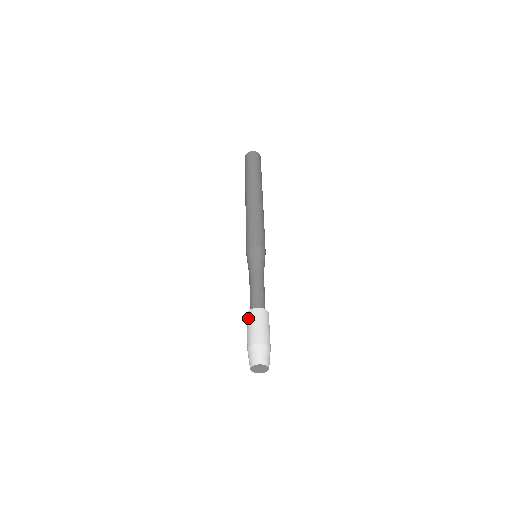
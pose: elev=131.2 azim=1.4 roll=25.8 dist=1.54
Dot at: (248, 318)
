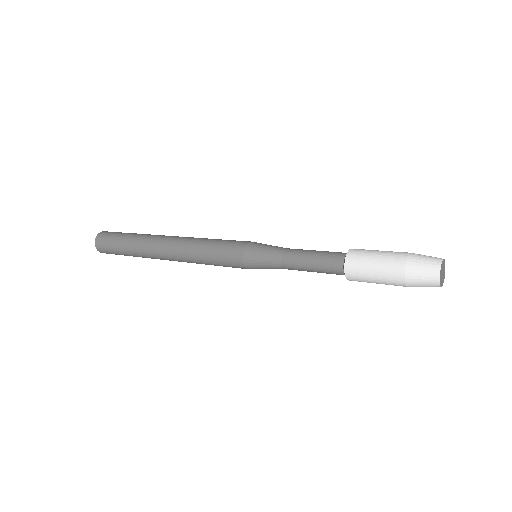
Dot at: (357, 259)
